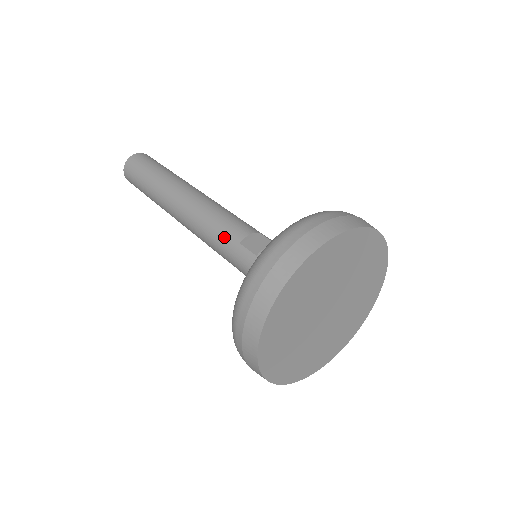
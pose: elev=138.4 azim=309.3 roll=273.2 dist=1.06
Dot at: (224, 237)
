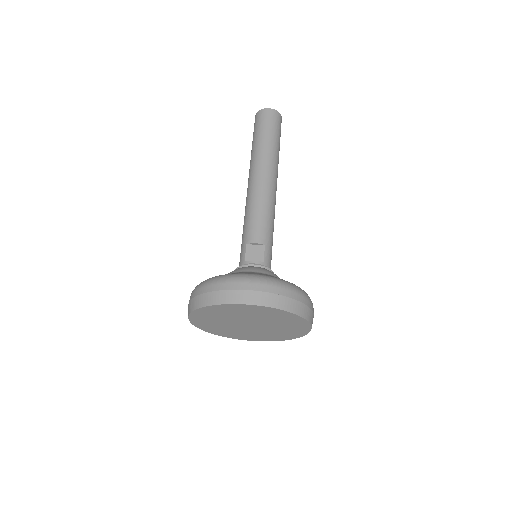
Dot at: (245, 231)
